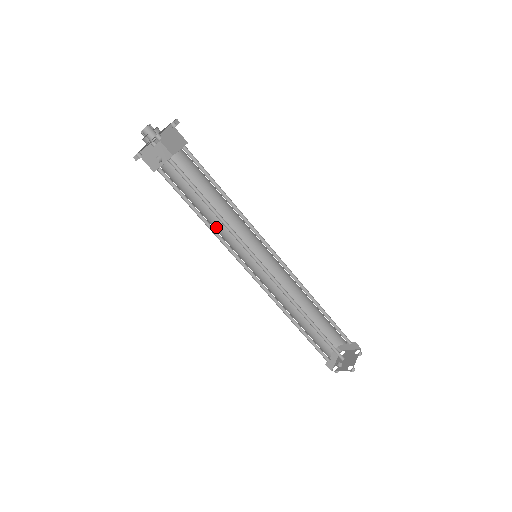
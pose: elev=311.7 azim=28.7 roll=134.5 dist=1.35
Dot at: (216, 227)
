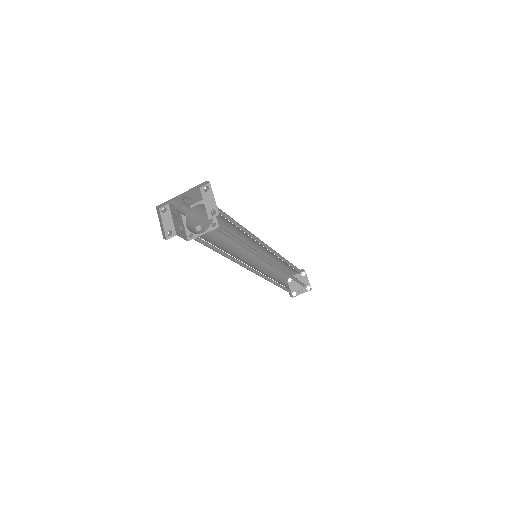
Dot at: (228, 253)
